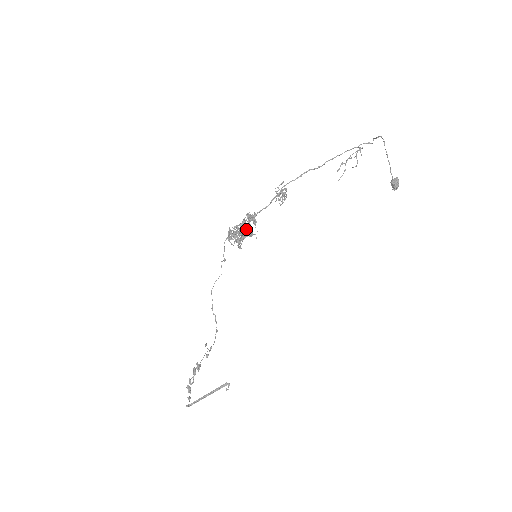
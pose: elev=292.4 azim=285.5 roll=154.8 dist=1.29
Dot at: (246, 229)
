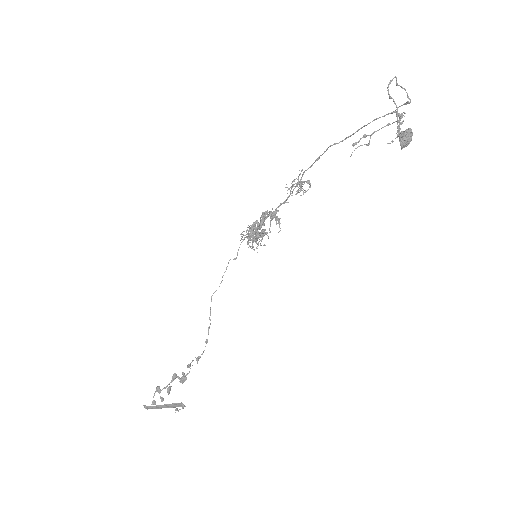
Dot at: (258, 225)
